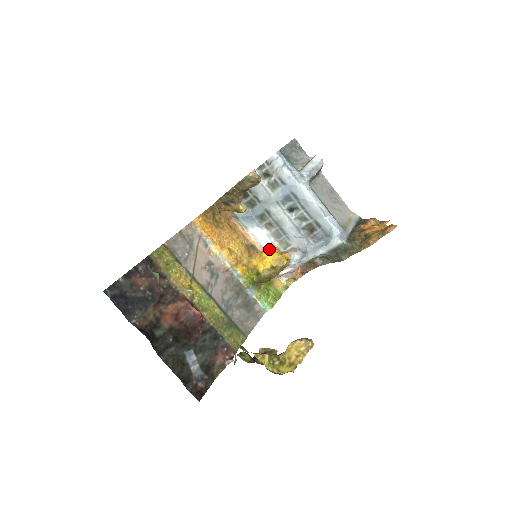
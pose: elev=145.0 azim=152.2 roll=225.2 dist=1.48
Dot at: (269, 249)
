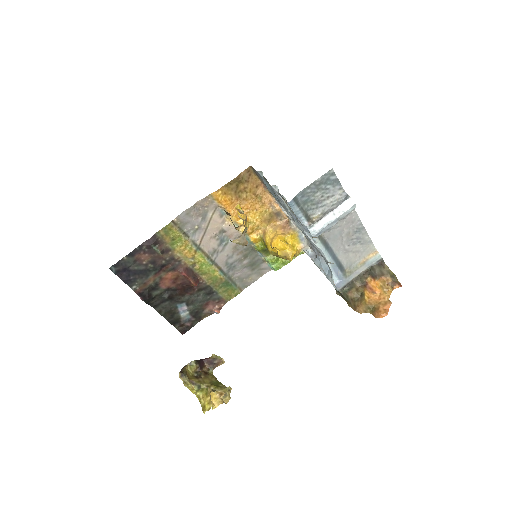
Dot at: (290, 226)
